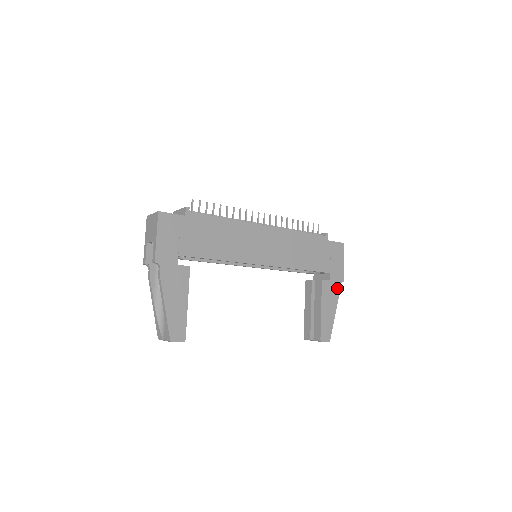
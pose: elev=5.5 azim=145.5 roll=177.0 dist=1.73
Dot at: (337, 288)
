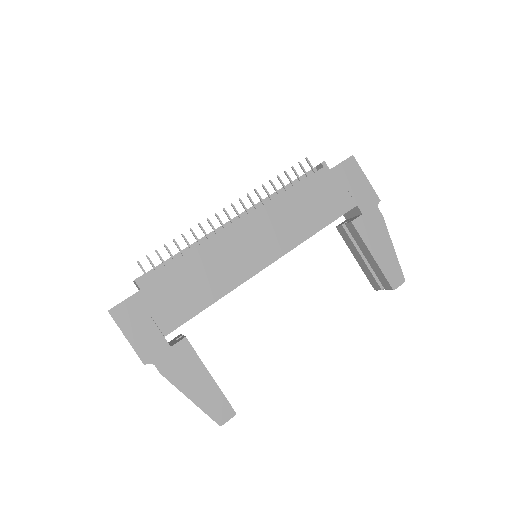
Dot at: (377, 215)
